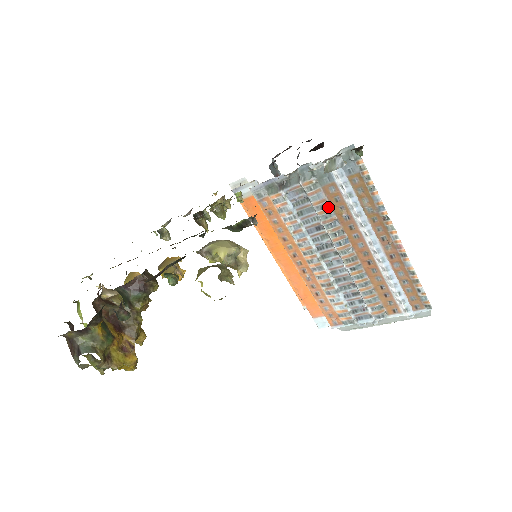
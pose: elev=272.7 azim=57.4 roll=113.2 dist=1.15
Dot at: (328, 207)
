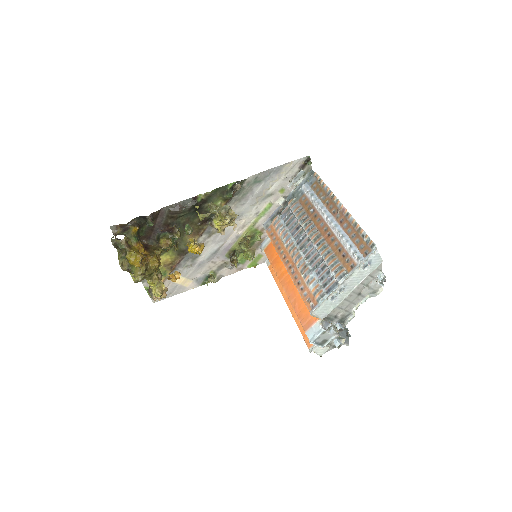
Dot at: (302, 210)
